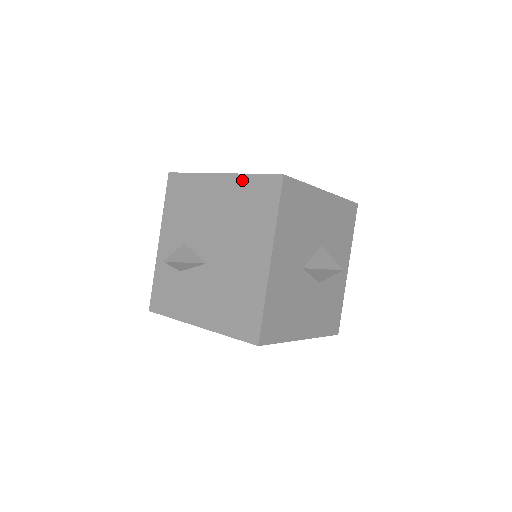
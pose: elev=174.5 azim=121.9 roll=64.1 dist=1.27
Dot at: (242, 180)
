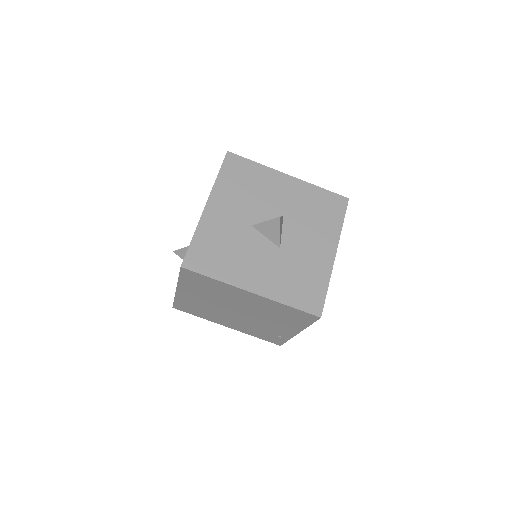
Dot at: occluded
